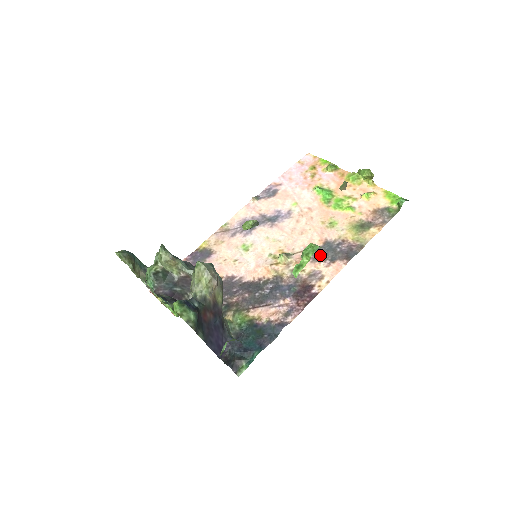
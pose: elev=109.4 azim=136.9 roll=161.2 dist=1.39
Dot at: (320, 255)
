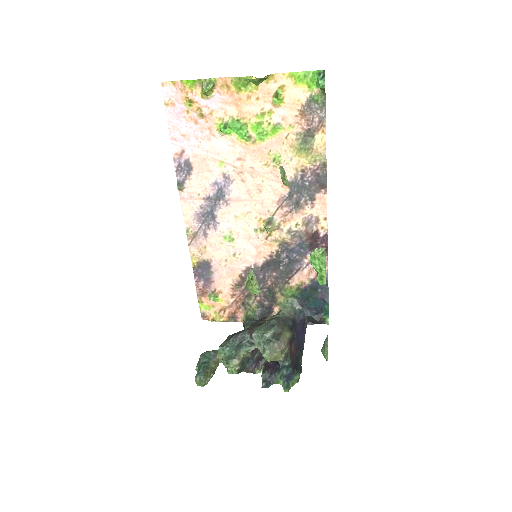
Dot at: (297, 201)
